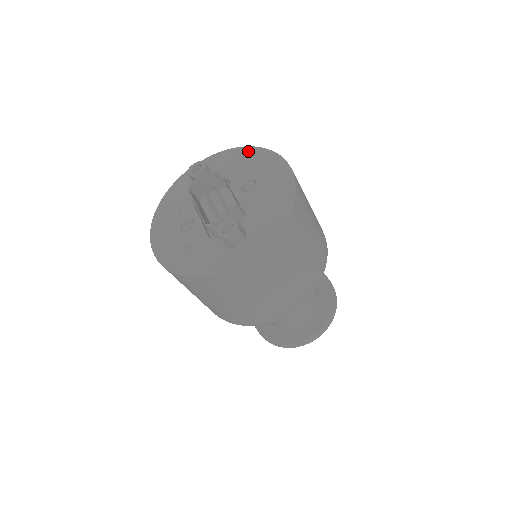
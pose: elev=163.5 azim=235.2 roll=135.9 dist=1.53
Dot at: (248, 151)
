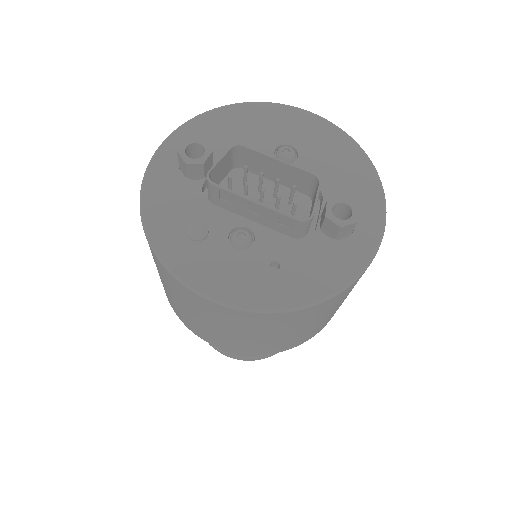
Dot at: (236, 111)
